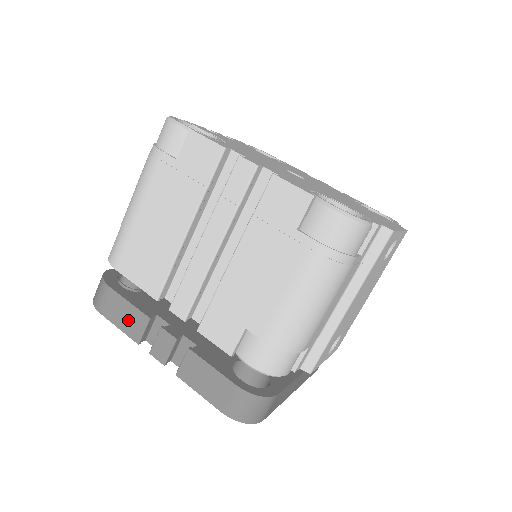
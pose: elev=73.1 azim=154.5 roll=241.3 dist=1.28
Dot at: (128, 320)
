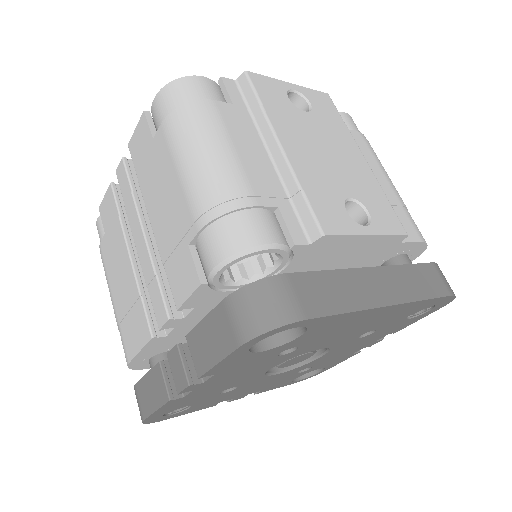
Dot at: (154, 391)
